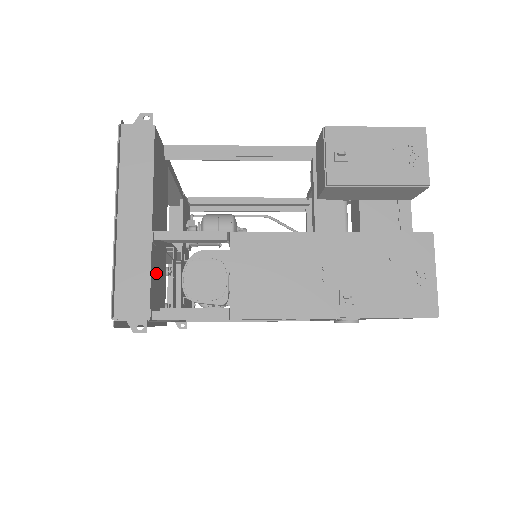
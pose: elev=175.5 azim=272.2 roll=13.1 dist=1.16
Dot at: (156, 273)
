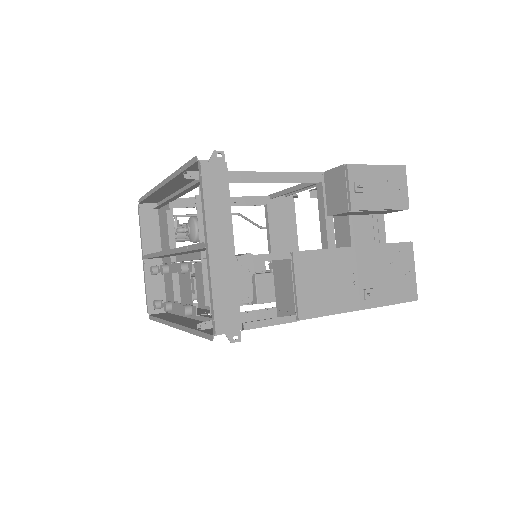
Dot at: occluded
